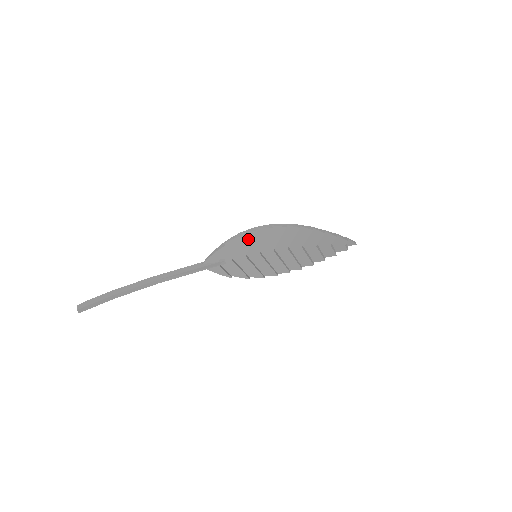
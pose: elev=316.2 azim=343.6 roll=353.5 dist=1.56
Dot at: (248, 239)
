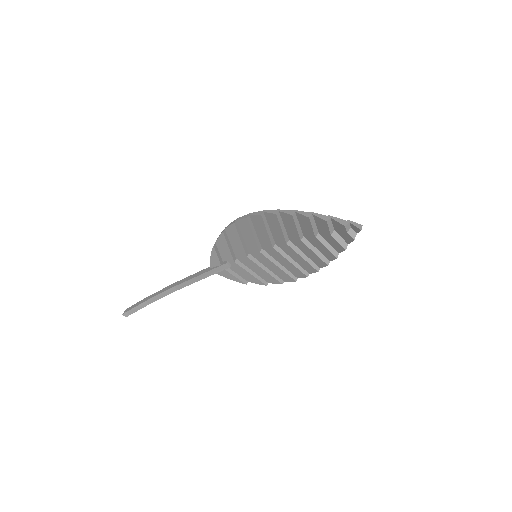
Dot at: (235, 235)
